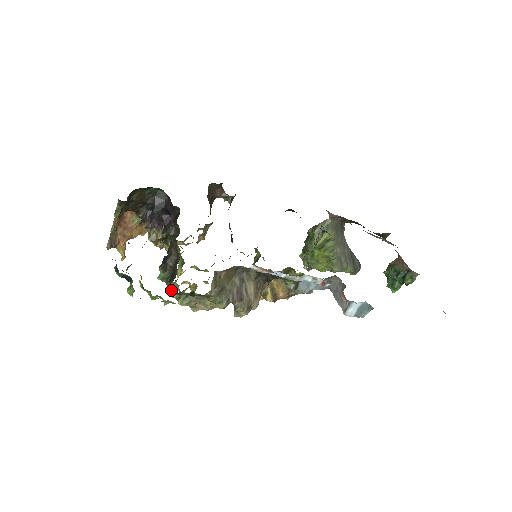
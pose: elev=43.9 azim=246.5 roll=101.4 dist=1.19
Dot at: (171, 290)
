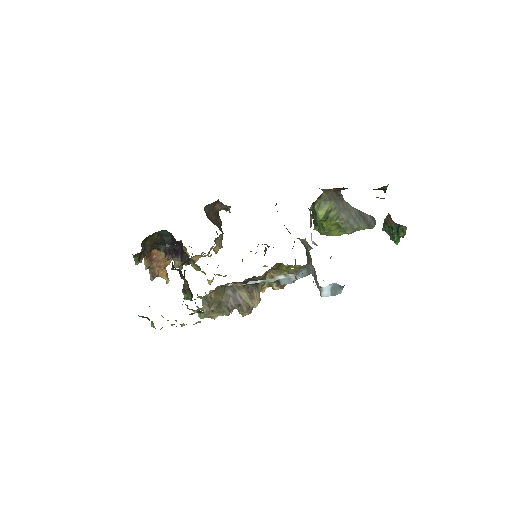
Dot at: occluded
